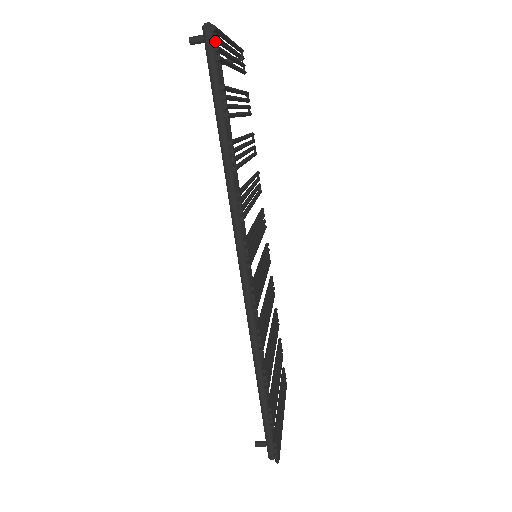
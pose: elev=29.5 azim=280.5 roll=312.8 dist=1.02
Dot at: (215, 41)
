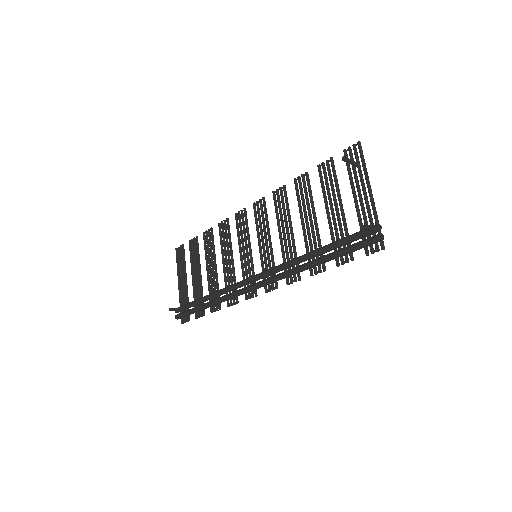
Dot at: (376, 251)
